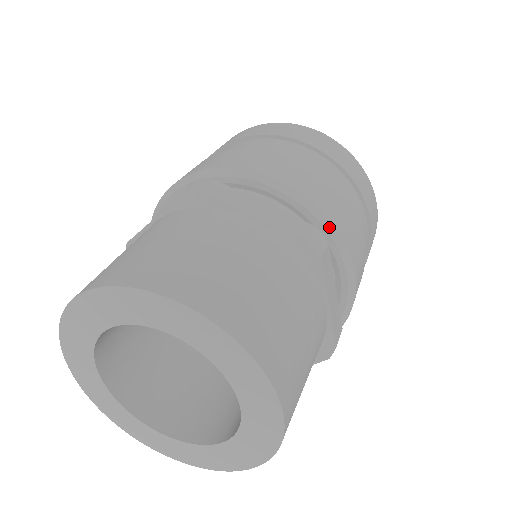
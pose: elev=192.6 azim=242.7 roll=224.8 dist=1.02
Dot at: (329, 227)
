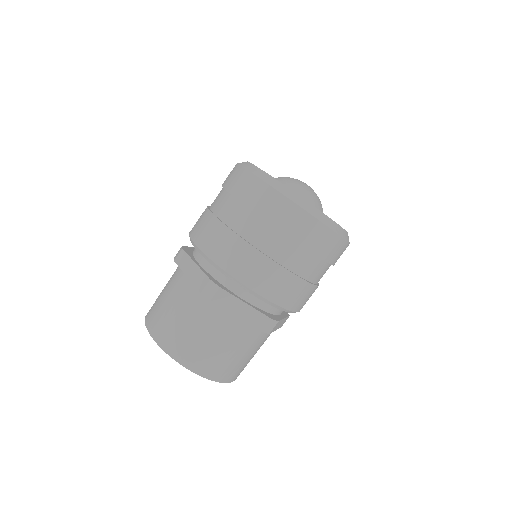
Dot at: (225, 274)
